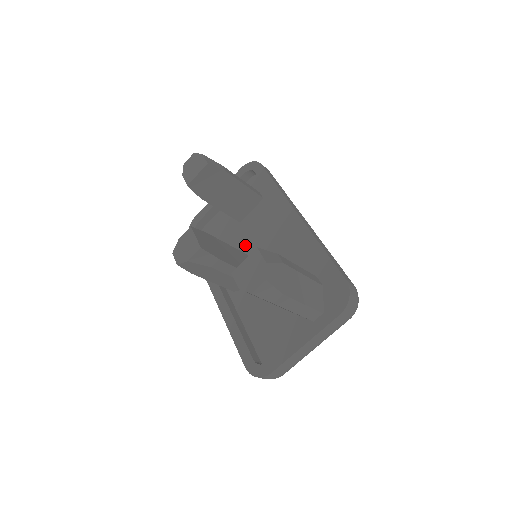
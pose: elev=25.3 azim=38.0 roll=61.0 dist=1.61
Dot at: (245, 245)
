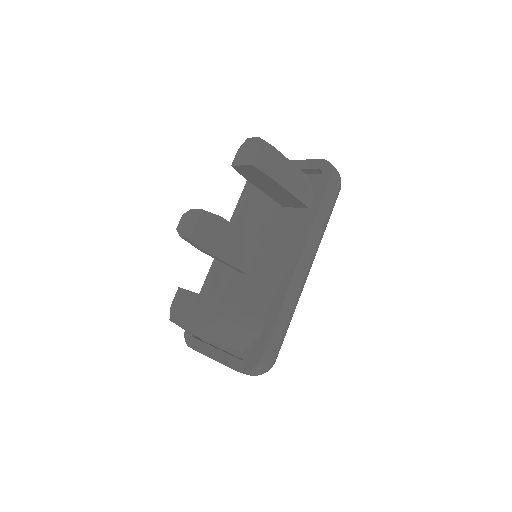
Dot at: (267, 232)
